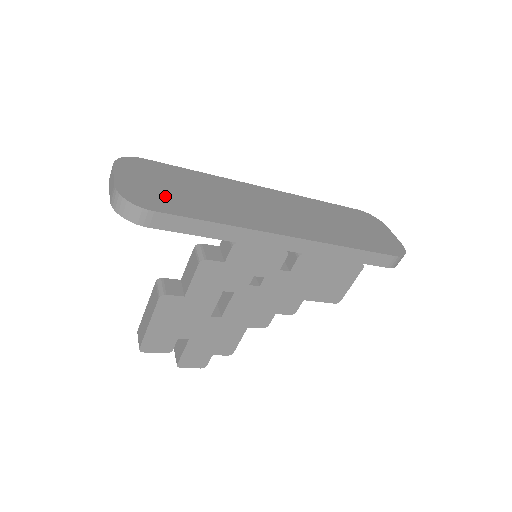
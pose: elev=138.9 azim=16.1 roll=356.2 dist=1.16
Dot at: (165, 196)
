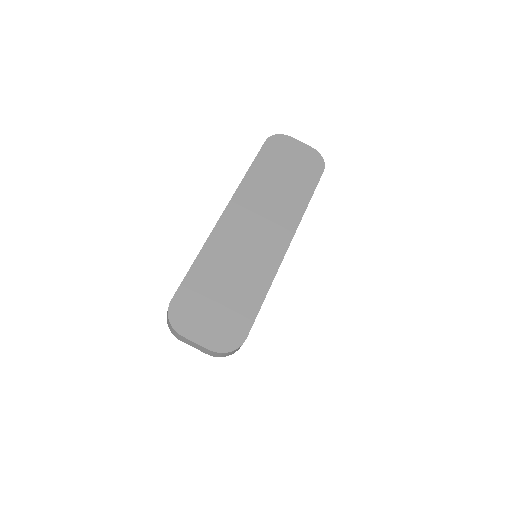
Dot at: (229, 317)
